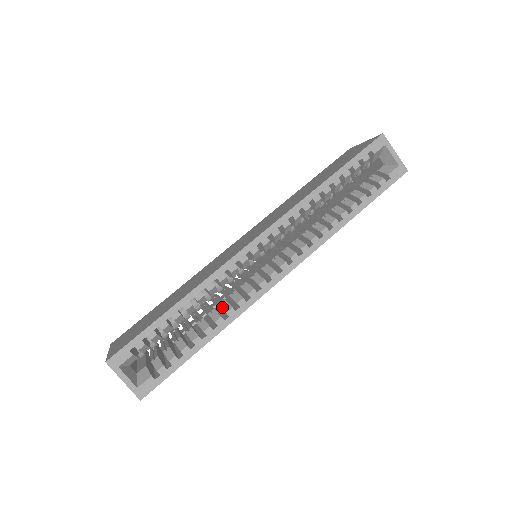
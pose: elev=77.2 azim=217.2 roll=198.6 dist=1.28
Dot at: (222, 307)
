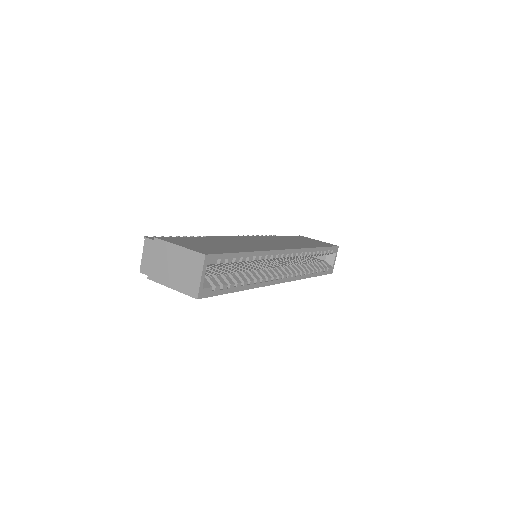
Dot at: (253, 274)
